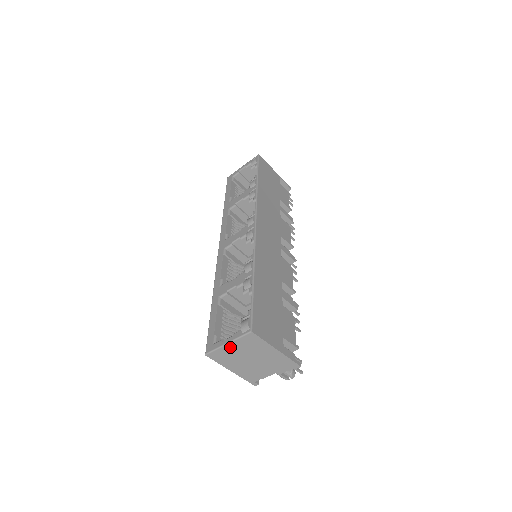
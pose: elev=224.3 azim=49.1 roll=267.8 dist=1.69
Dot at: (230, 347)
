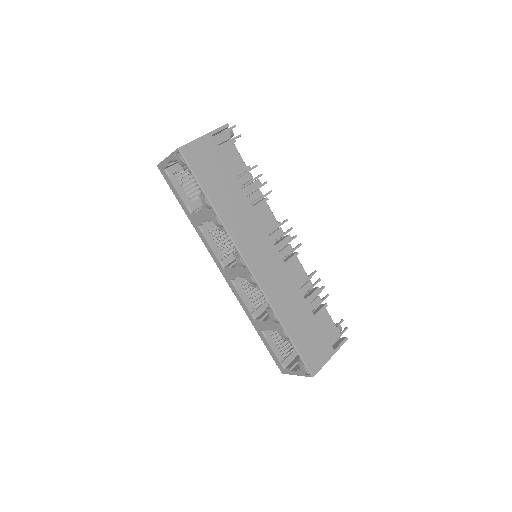
Dot at: occluded
